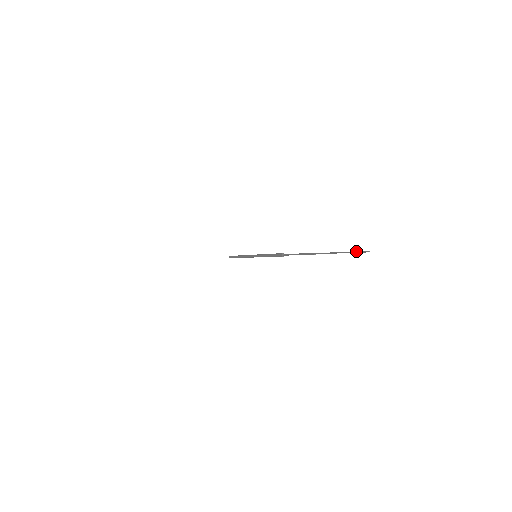
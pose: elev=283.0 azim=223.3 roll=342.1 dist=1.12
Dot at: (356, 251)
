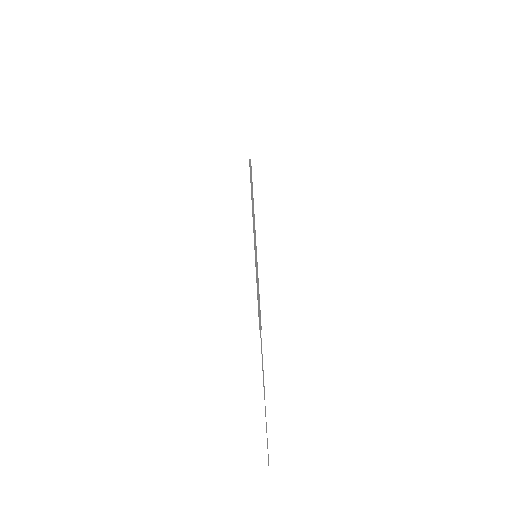
Dot at: occluded
